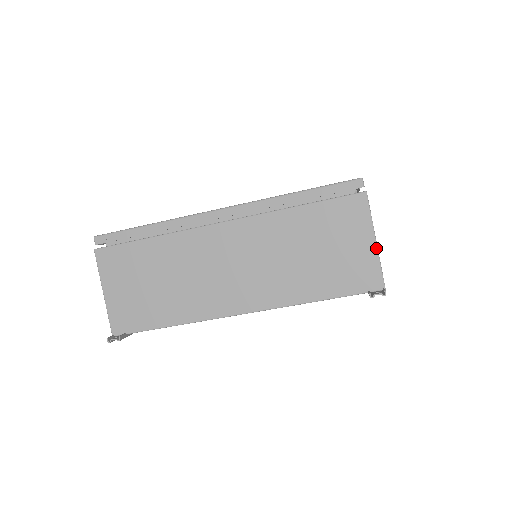
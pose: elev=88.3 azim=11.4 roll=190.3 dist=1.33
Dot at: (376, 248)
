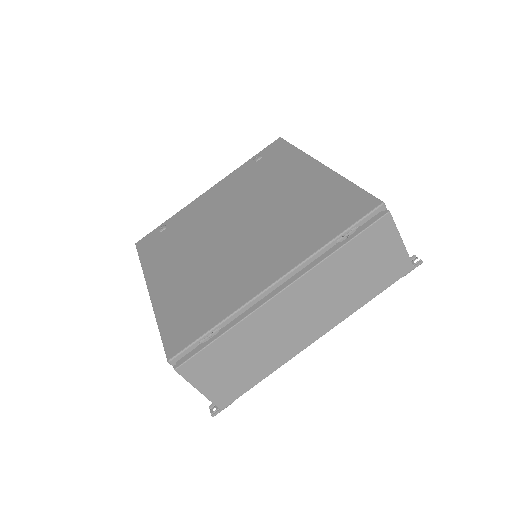
Dot at: occluded
